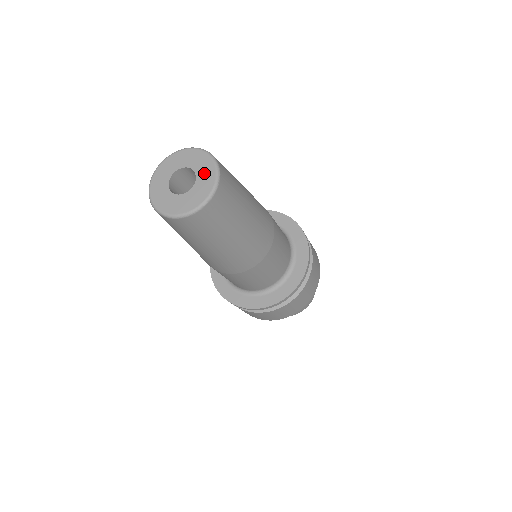
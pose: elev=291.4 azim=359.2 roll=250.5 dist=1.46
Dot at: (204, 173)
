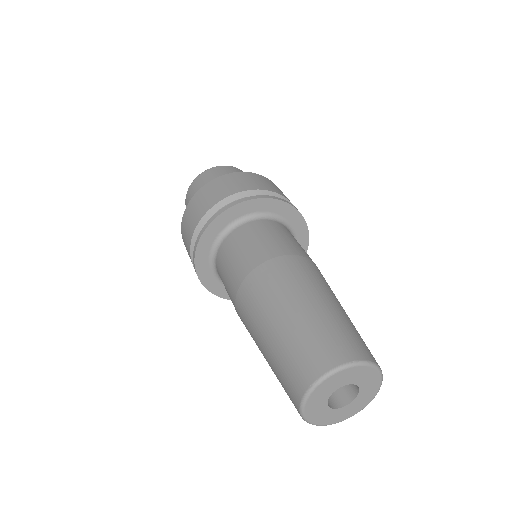
Dot at: (366, 394)
